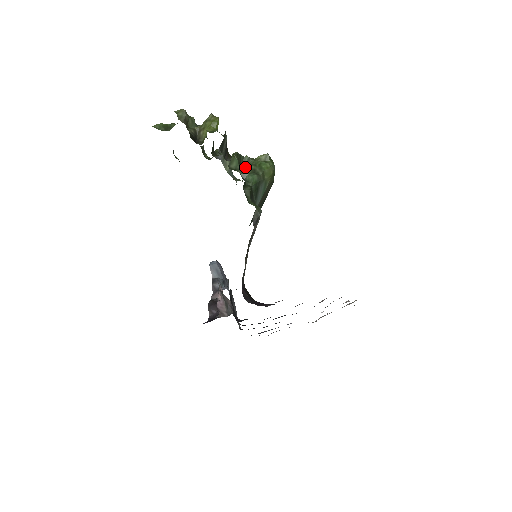
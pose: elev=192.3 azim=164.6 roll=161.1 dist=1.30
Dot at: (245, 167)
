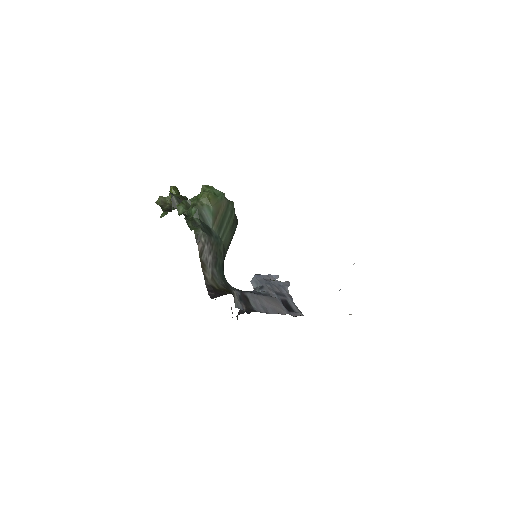
Dot at: occluded
